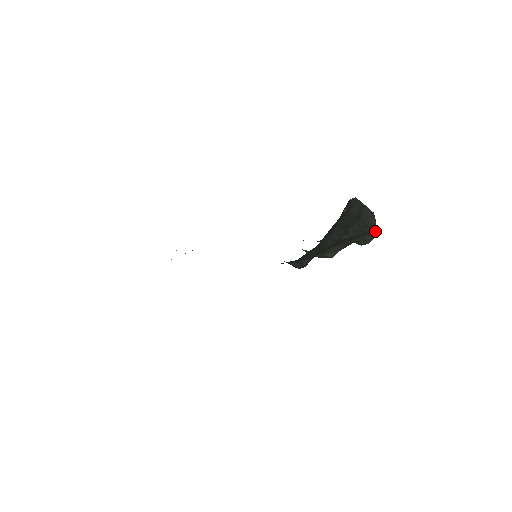
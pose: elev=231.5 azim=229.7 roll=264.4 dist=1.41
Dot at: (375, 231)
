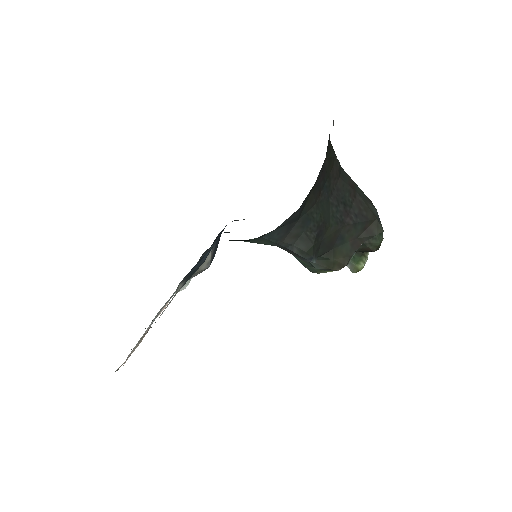
Dot at: (380, 223)
